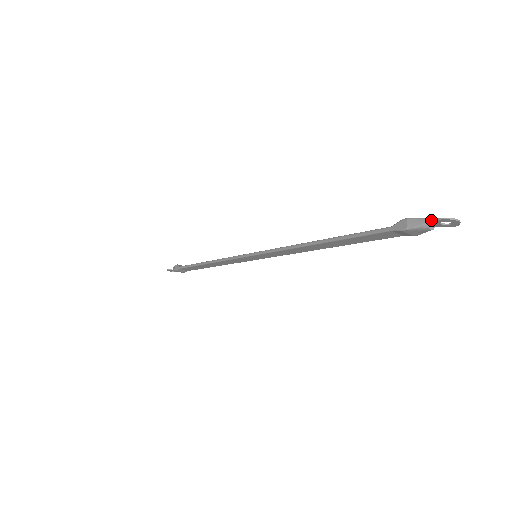
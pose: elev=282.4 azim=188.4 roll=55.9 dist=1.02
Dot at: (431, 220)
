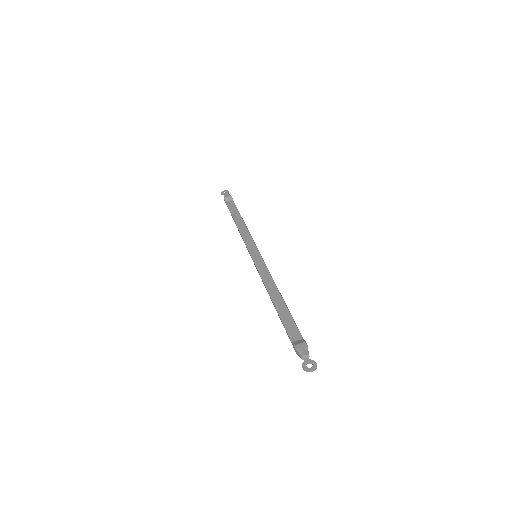
Dot at: (305, 356)
